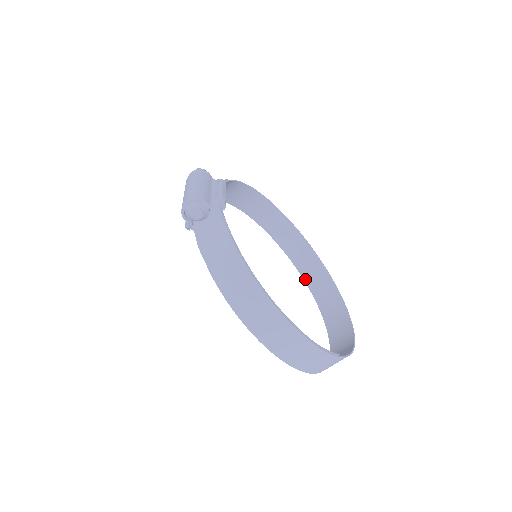
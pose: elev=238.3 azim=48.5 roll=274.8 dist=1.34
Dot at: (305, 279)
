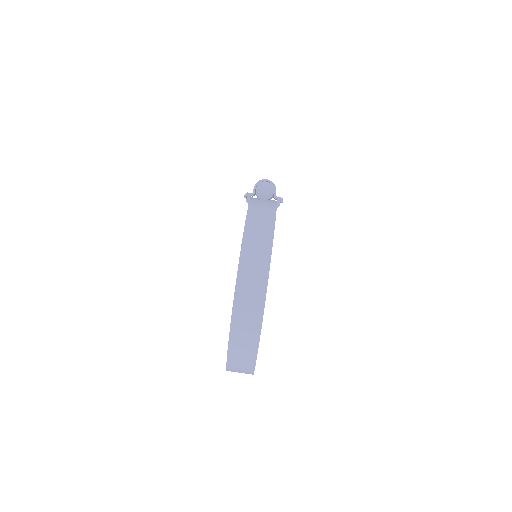
Dot at: occluded
